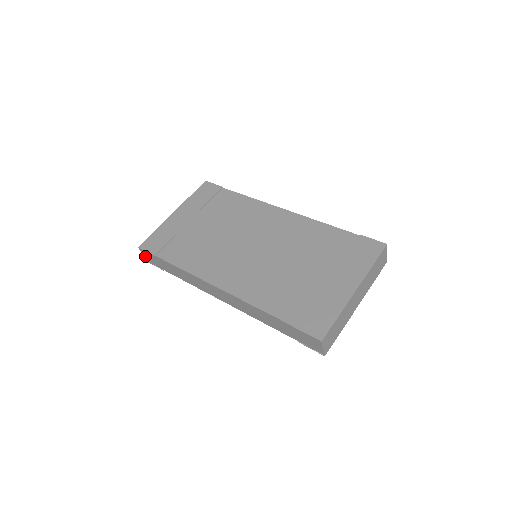
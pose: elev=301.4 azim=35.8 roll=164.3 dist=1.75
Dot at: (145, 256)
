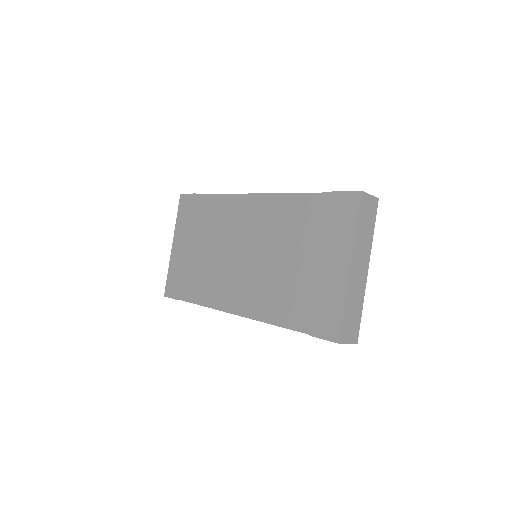
Dot at: occluded
